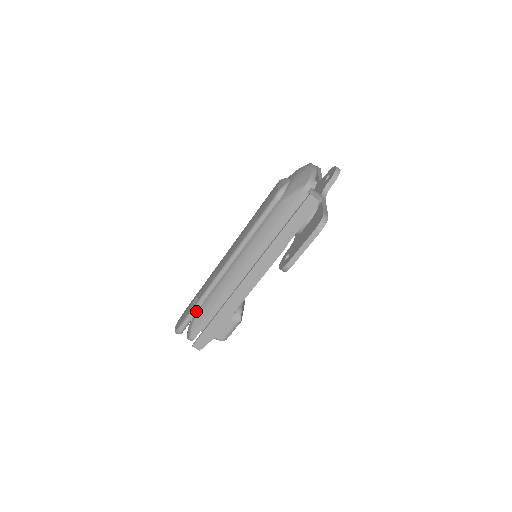
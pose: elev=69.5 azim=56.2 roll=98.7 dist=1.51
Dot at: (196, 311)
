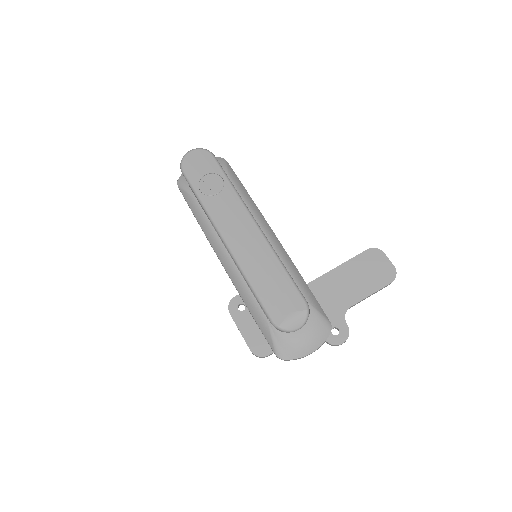
Dot at: (196, 196)
